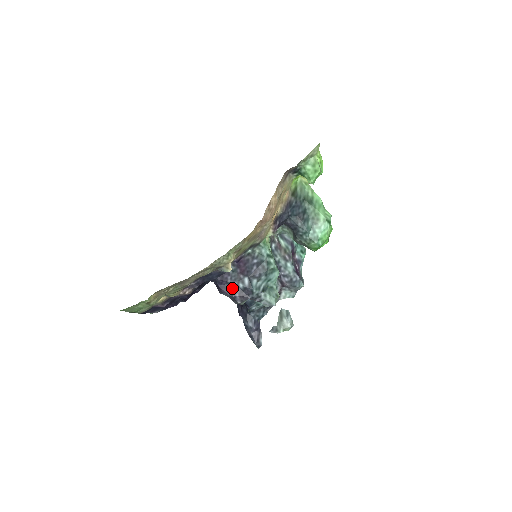
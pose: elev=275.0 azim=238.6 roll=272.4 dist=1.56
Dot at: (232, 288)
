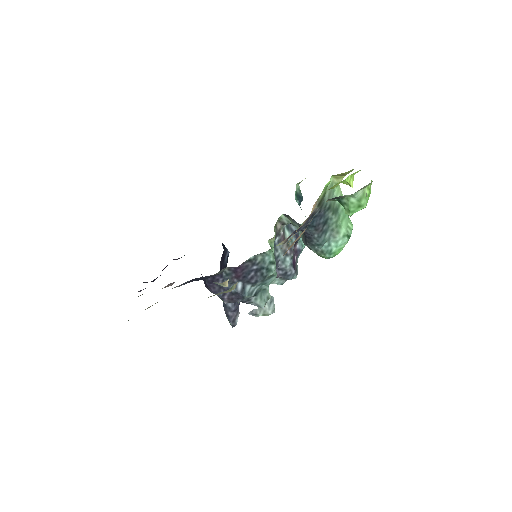
Dot at: (222, 289)
